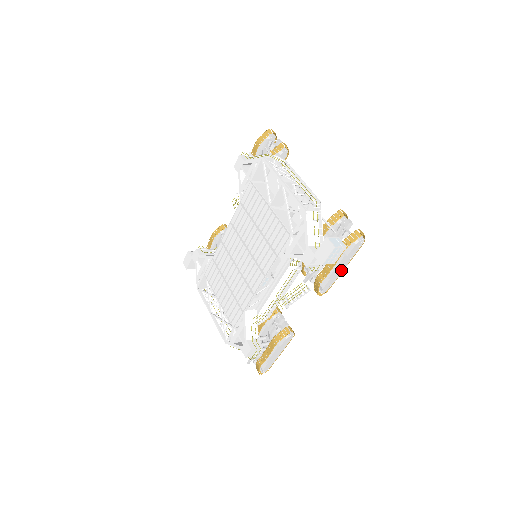
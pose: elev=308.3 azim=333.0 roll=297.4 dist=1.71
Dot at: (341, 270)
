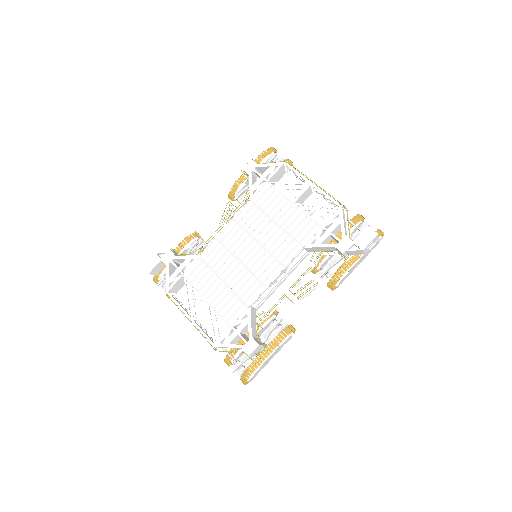
Dot at: (357, 265)
